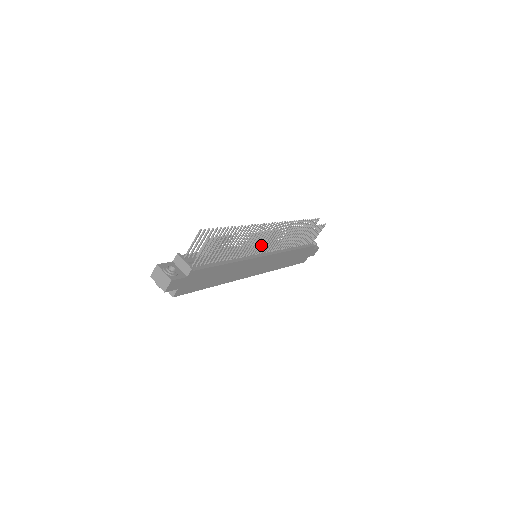
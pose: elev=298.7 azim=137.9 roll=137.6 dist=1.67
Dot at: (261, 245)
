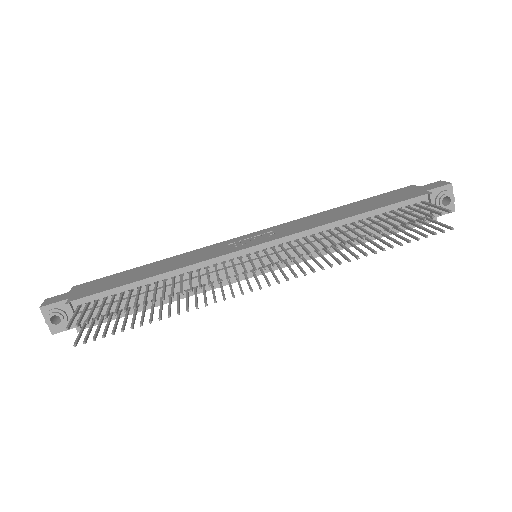
Dot at: occluded
